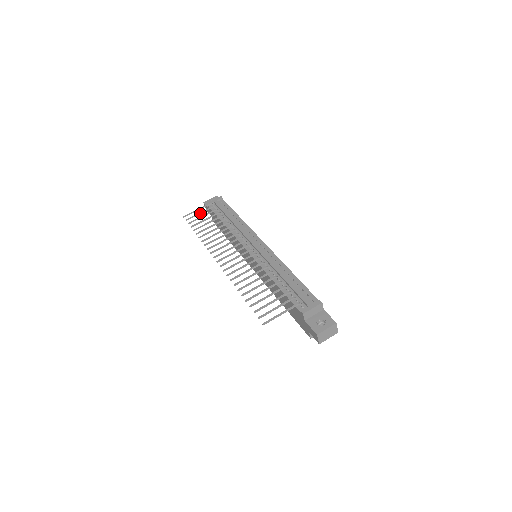
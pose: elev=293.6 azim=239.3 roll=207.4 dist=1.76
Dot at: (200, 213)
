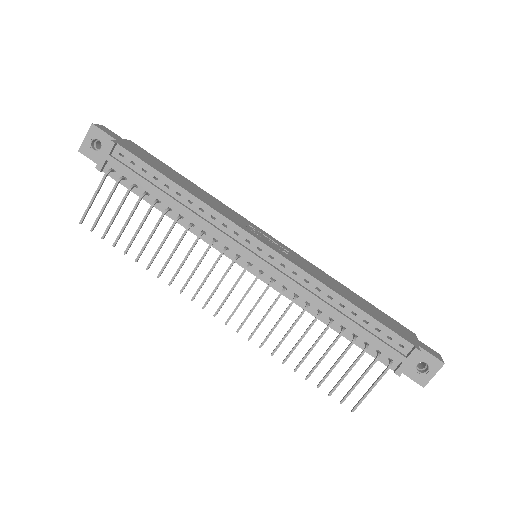
Dot at: (105, 206)
